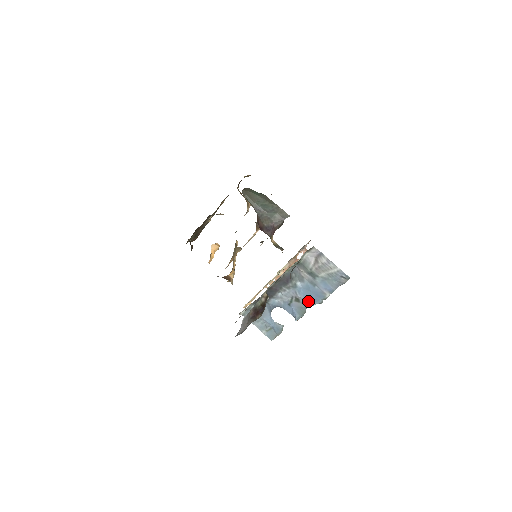
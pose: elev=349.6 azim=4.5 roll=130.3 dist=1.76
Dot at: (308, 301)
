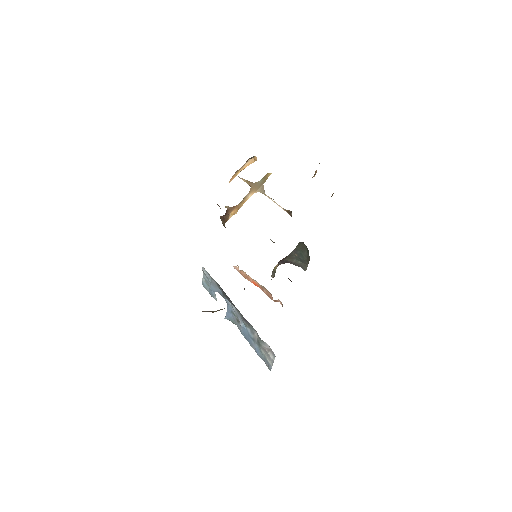
Dot at: (242, 330)
